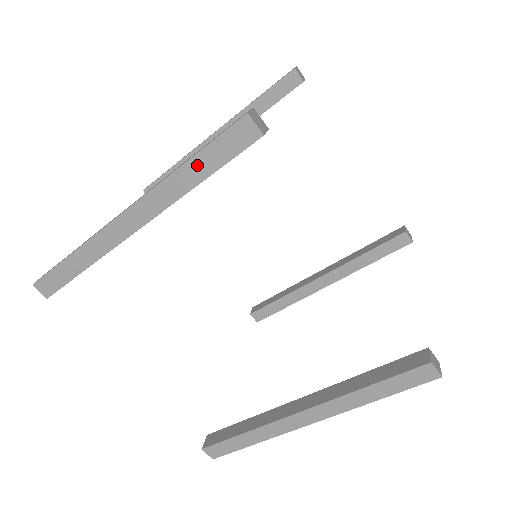
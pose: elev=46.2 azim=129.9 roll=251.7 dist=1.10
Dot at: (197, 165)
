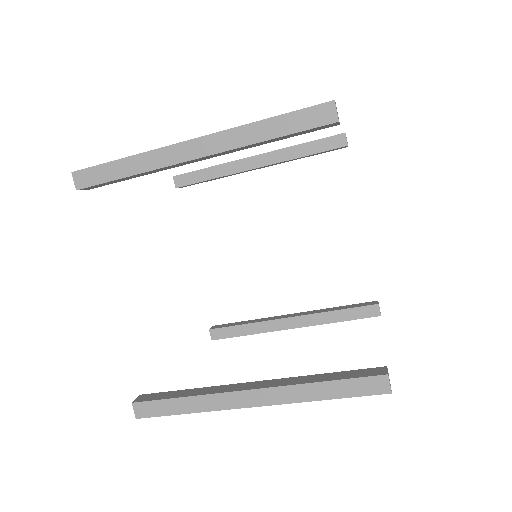
Dot at: (276, 124)
